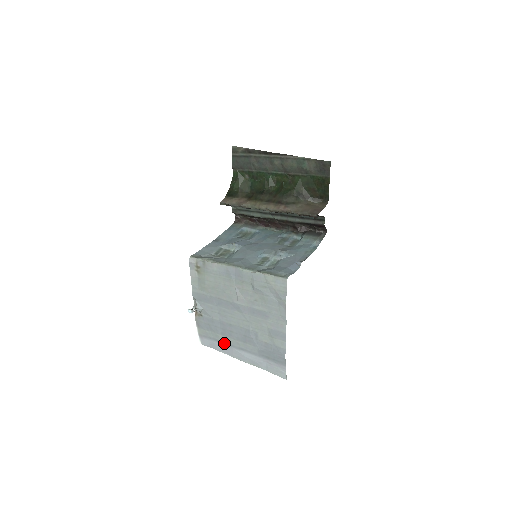
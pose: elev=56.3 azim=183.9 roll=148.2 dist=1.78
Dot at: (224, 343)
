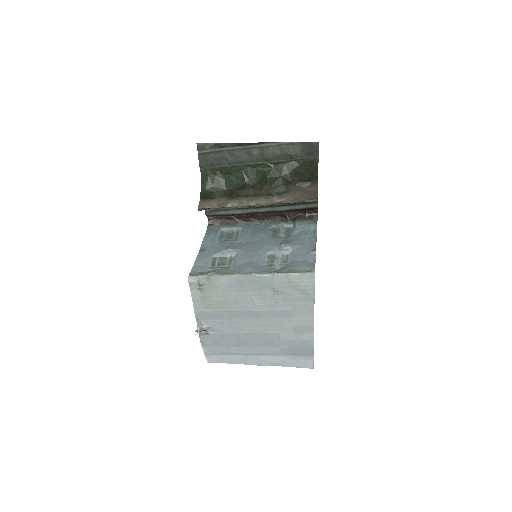
Dot at: (238, 354)
